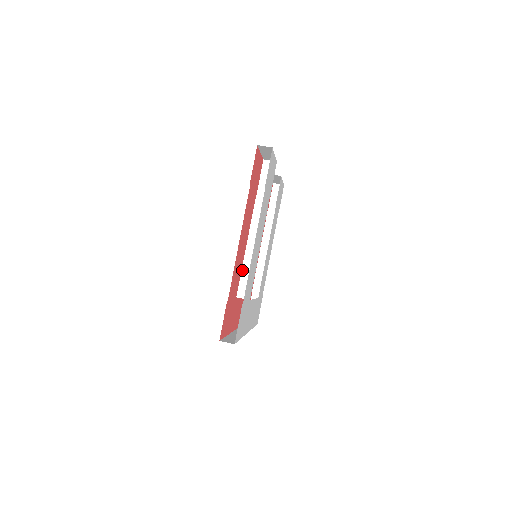
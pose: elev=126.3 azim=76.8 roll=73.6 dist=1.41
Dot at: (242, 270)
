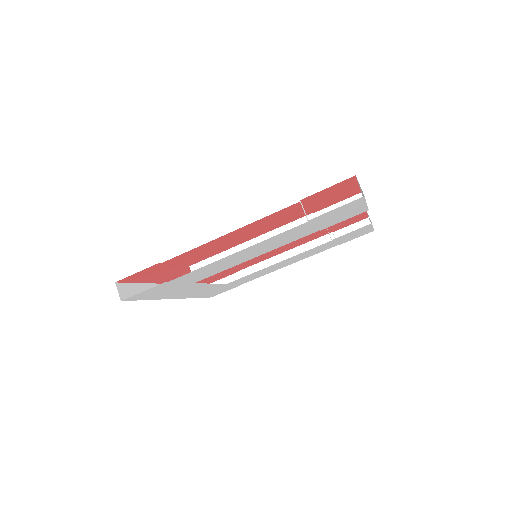
Dot at: (221, 253)
